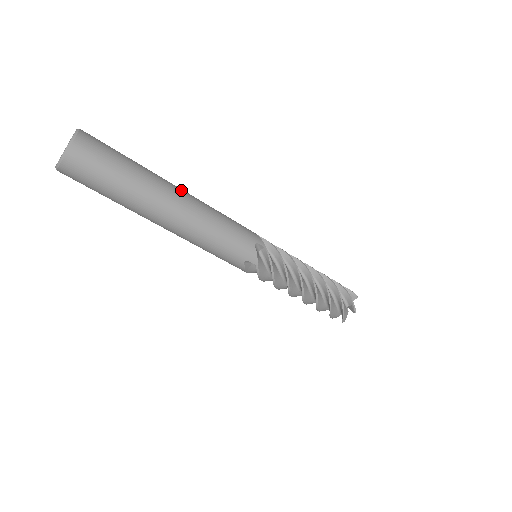
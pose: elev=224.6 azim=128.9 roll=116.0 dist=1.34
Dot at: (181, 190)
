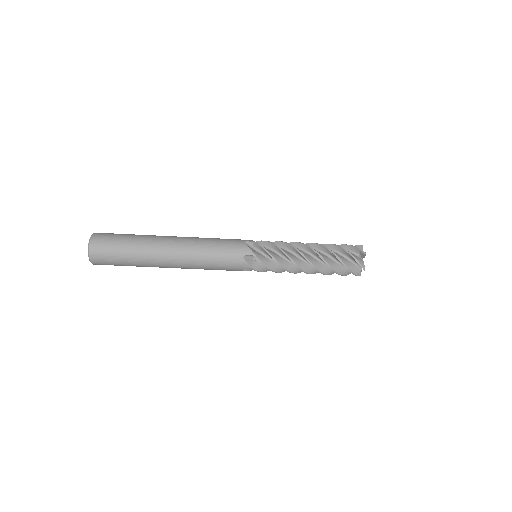
Dot at: (174, 236)
